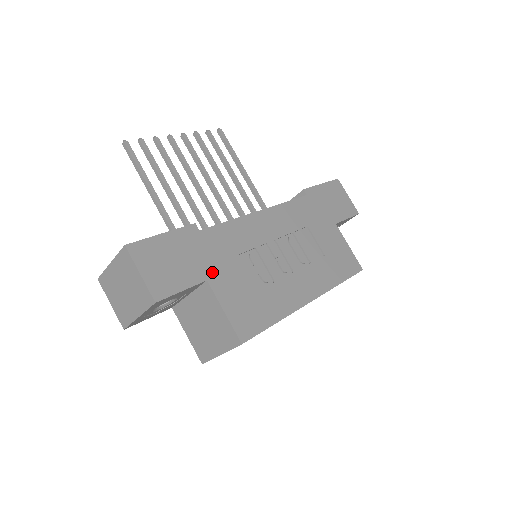
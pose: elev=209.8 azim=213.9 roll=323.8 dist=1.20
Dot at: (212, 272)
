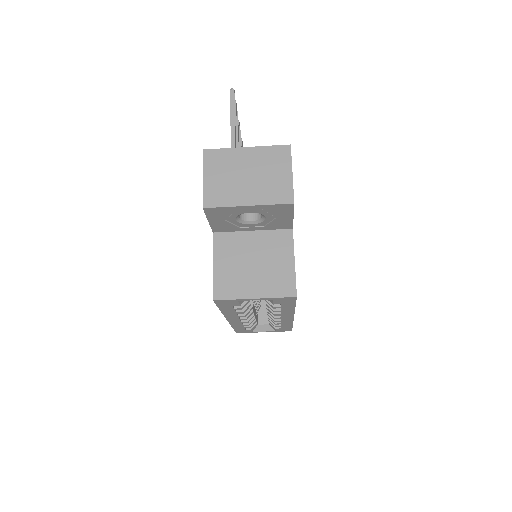
Dot at: occluded
